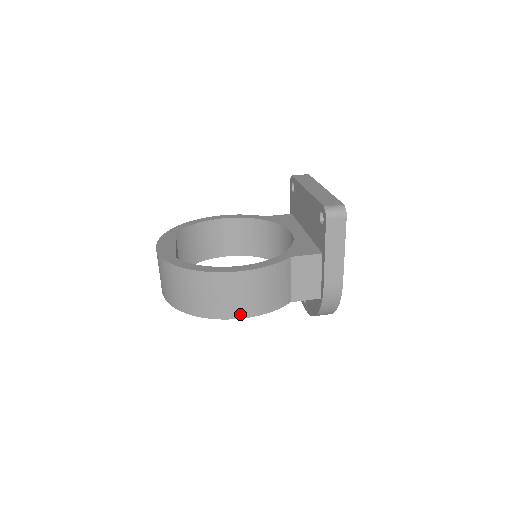
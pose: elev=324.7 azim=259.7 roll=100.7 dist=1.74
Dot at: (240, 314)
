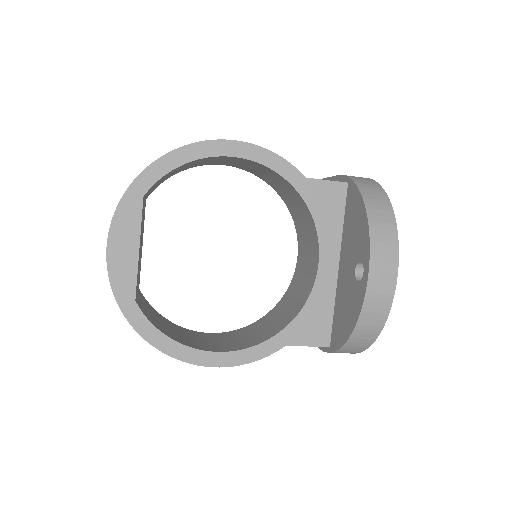
Dot at: (231, 142)
